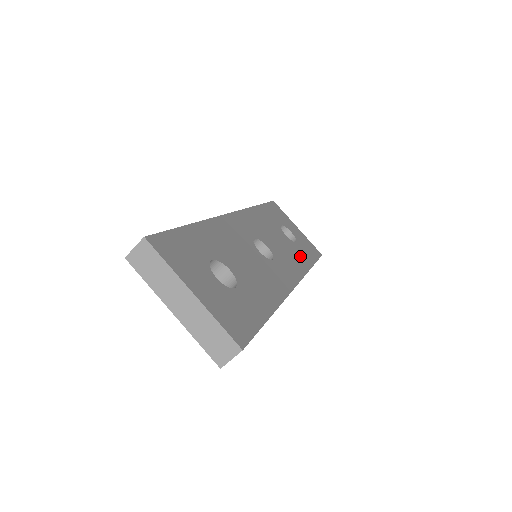
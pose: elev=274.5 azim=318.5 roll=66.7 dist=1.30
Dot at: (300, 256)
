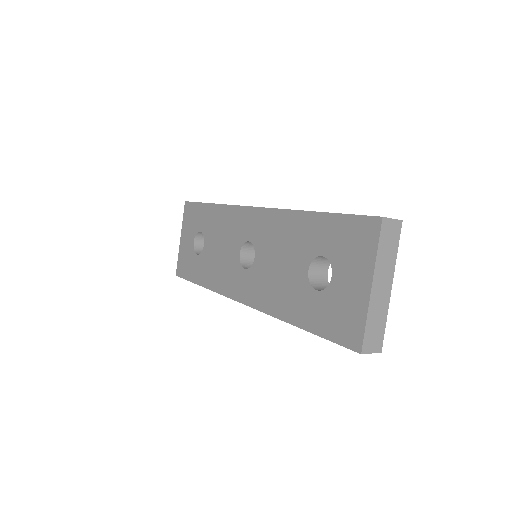
Dot at: occluded
